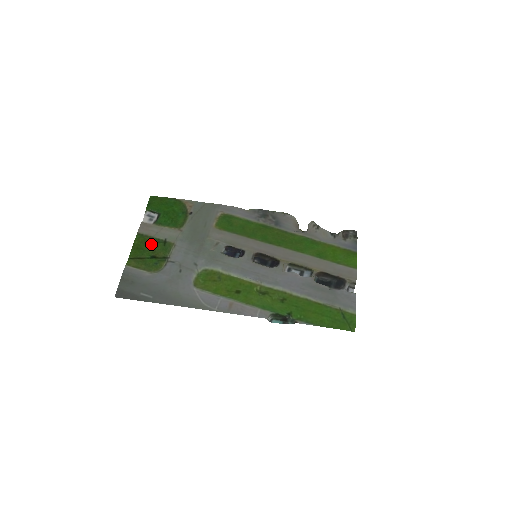
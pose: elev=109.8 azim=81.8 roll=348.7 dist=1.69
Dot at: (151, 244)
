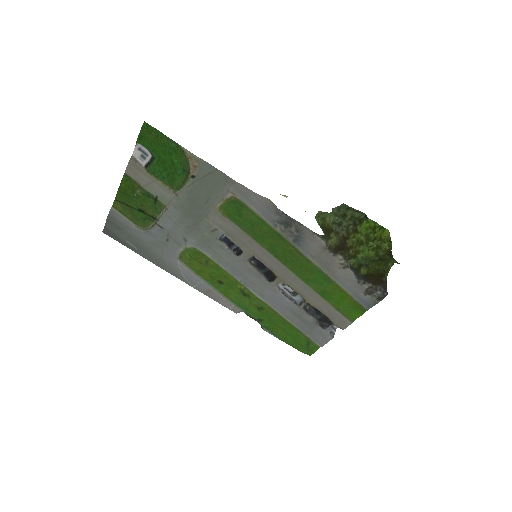
Dot at: (139, 196)
